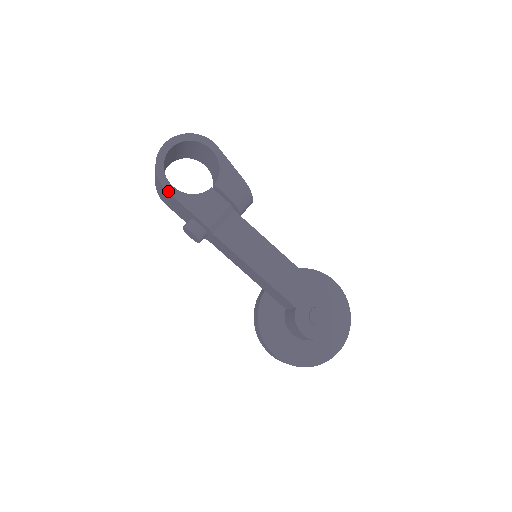
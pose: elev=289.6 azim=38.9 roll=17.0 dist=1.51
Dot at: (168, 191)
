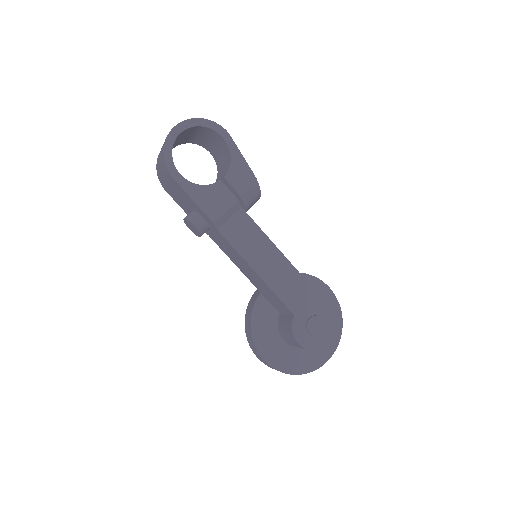
Dot at: (174, 178)
